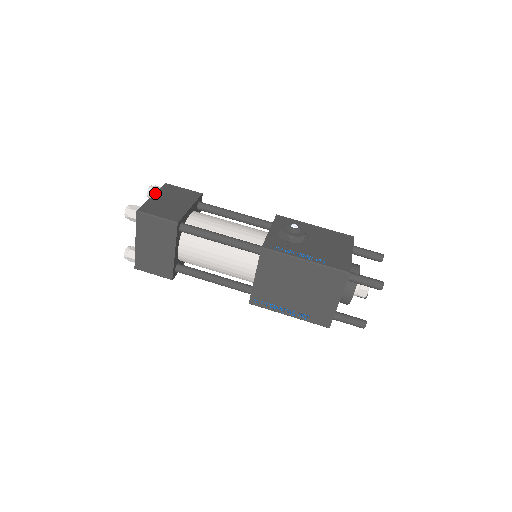
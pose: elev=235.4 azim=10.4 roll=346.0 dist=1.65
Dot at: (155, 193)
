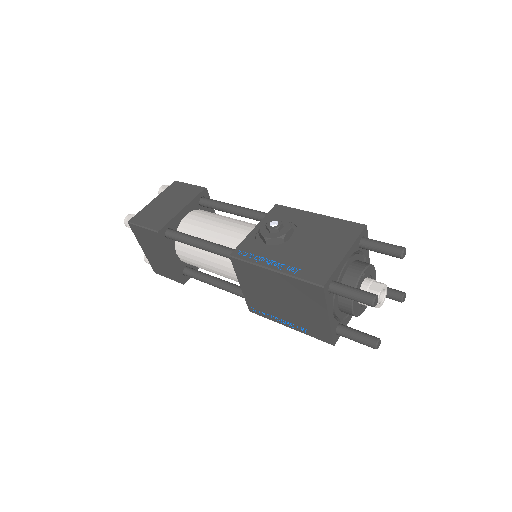
Dot at: (157, 196)
